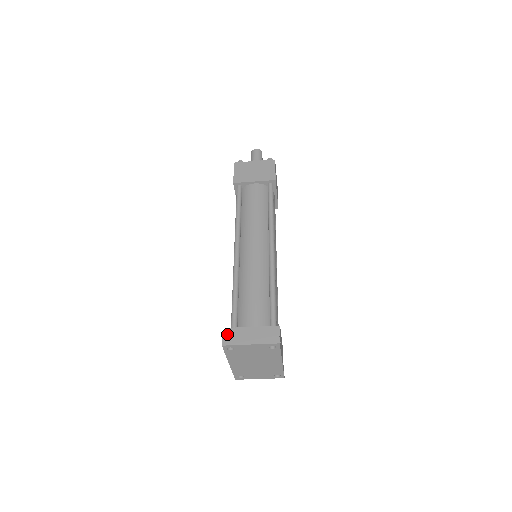
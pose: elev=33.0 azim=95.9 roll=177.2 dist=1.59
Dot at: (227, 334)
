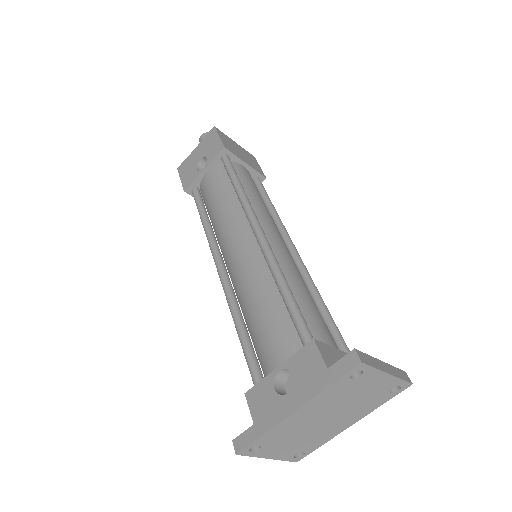
Dot at: (320, 349)
